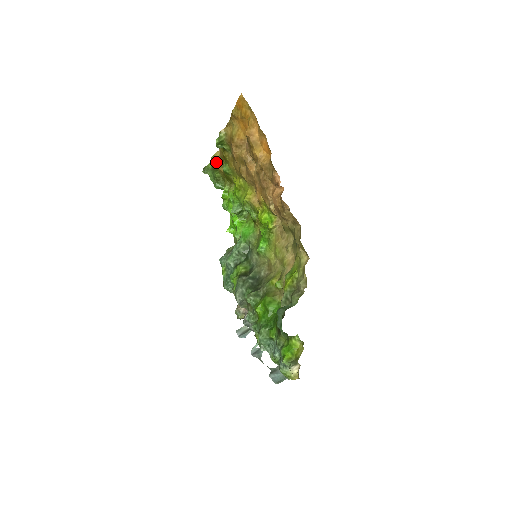
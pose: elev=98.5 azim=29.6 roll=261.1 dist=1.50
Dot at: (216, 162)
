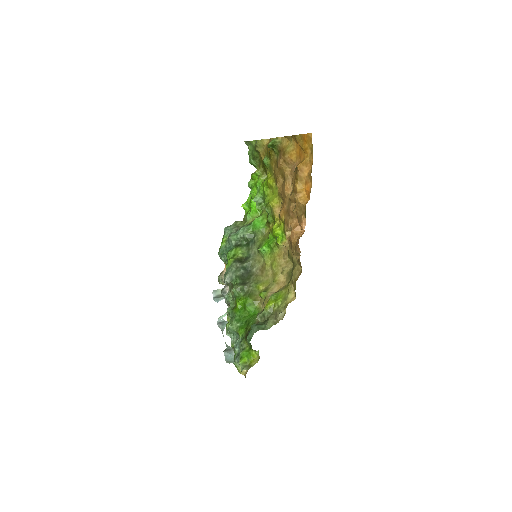
Dot at: (261, 147)
